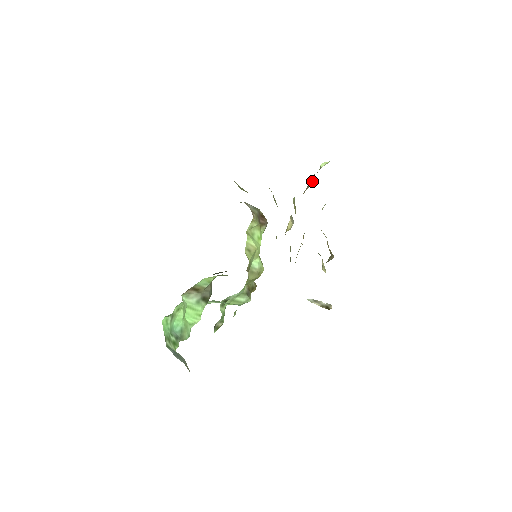
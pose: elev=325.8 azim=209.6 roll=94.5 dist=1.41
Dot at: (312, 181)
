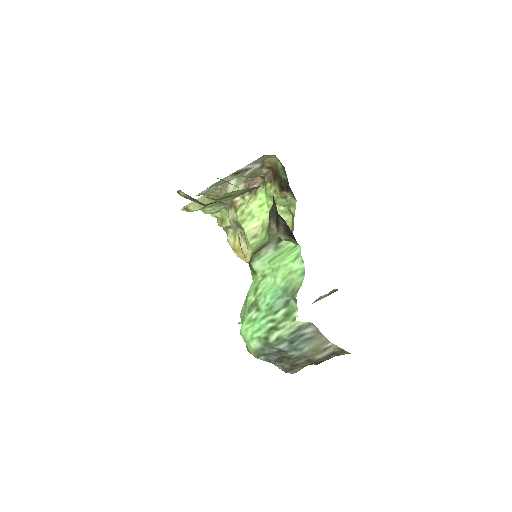
Dot at: occluded
